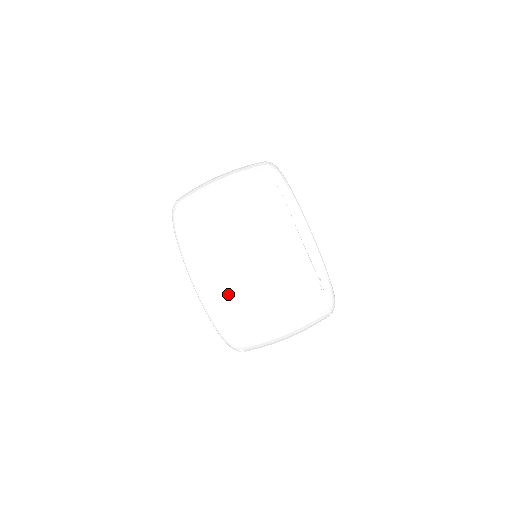
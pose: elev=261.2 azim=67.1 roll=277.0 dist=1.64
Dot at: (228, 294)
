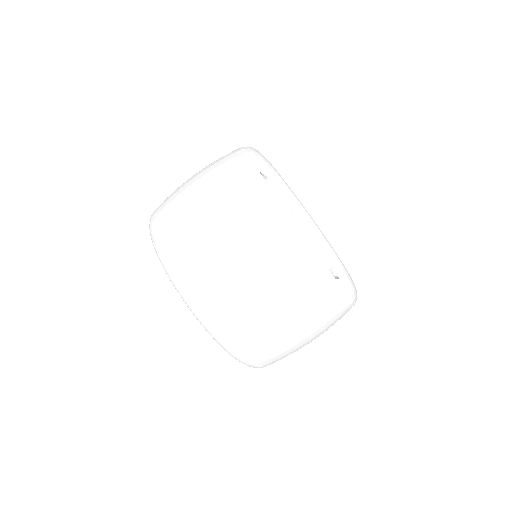
Dot at: (180, 235)
